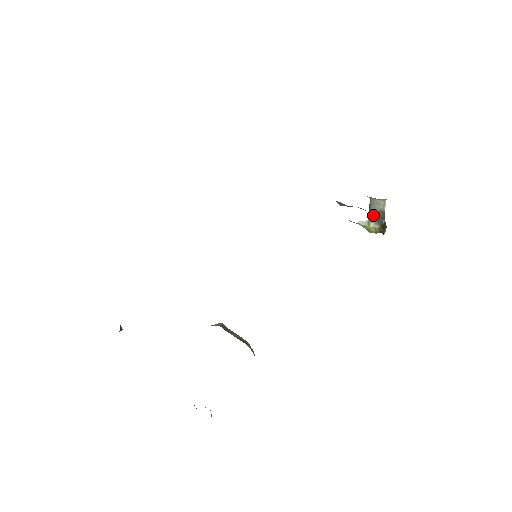
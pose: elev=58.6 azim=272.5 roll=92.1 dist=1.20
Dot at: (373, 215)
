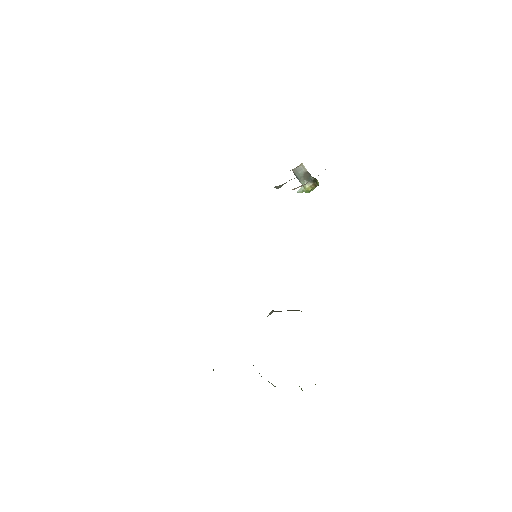
Dot at: (302, 180)
